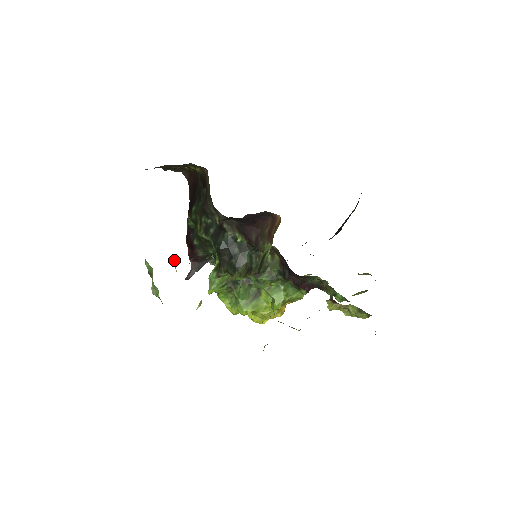
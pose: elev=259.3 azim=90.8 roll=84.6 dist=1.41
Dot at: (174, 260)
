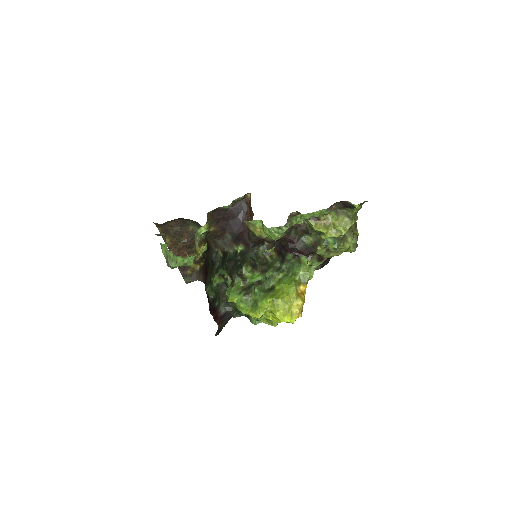
Dot at: (185, 250)
